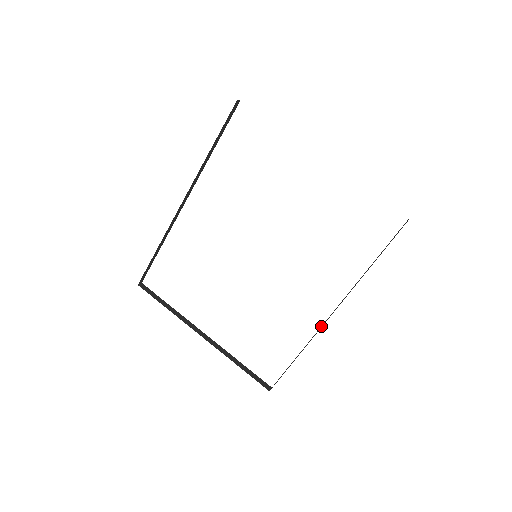
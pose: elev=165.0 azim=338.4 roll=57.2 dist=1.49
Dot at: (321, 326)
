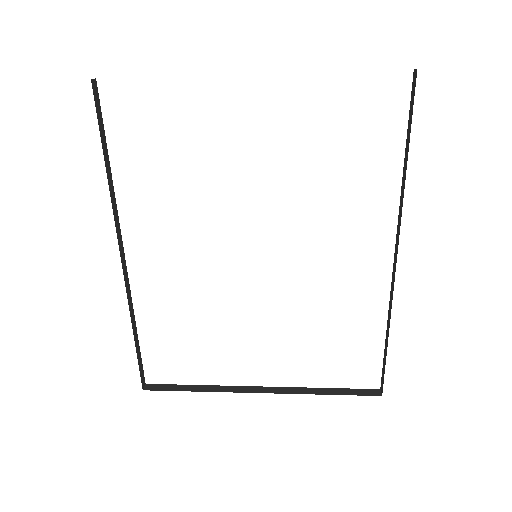
Dot at: occluded
